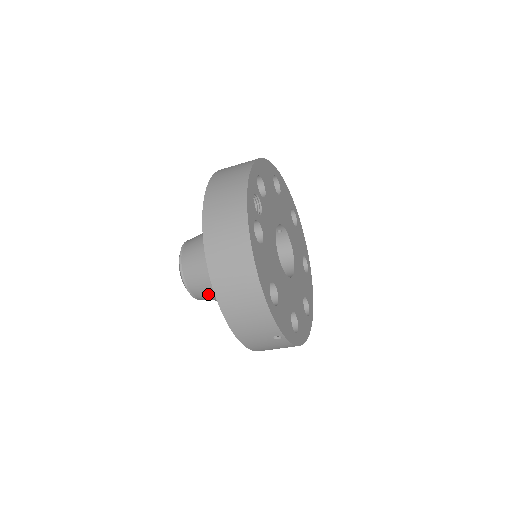
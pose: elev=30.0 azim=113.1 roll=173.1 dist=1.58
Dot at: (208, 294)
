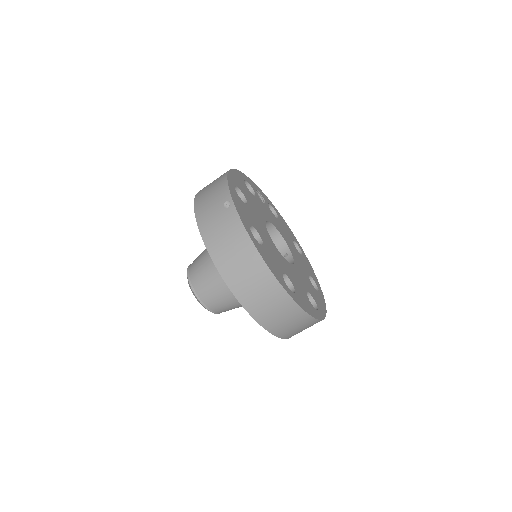
Dot at: (200, 265)
